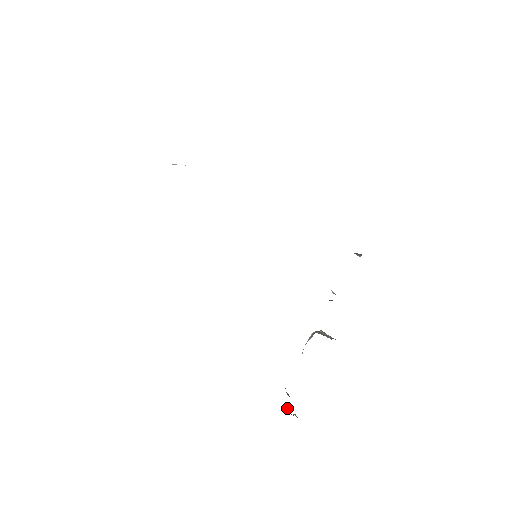
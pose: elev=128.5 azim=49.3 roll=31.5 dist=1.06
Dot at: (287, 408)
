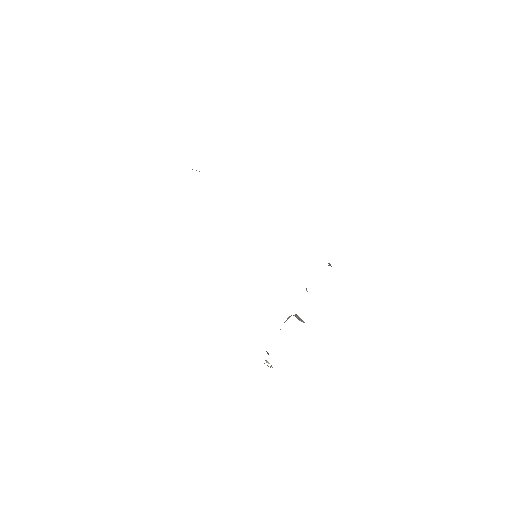
Dot at: (267, 362)
